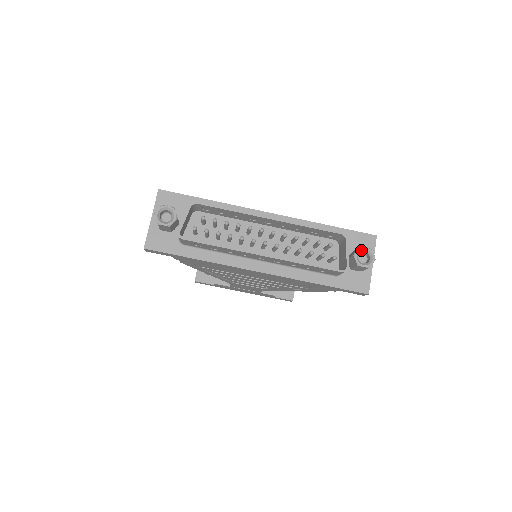
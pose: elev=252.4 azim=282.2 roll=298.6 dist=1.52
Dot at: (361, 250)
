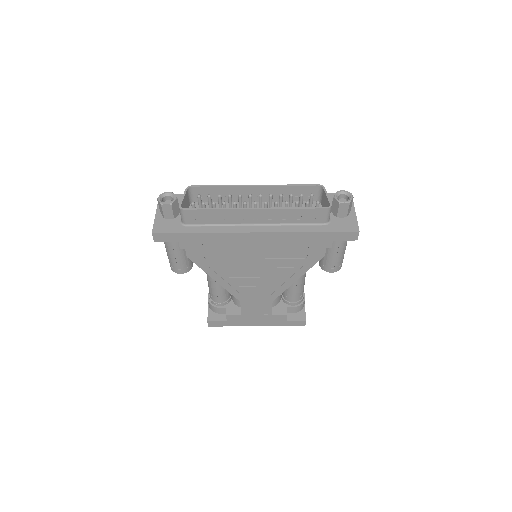
Dot at: (339, 193)
